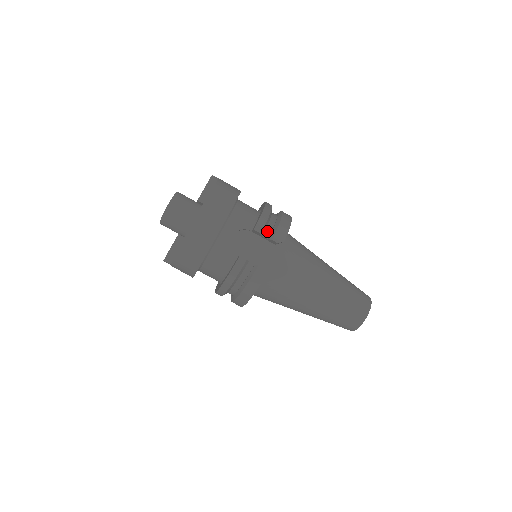
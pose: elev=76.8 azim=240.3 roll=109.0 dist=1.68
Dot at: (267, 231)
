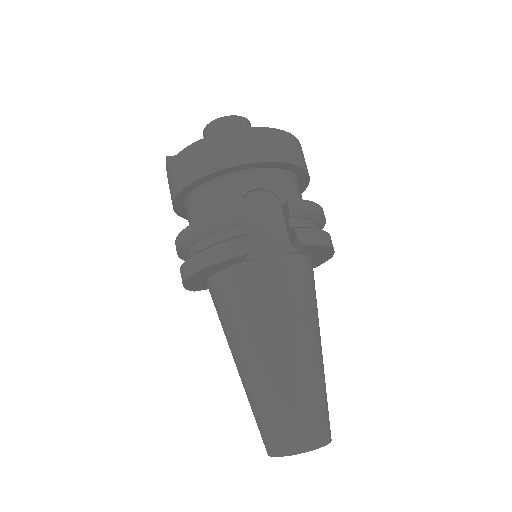
Dot at: (298, 221)
